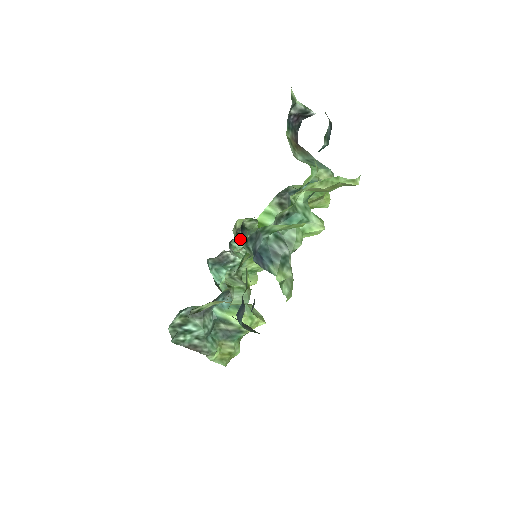
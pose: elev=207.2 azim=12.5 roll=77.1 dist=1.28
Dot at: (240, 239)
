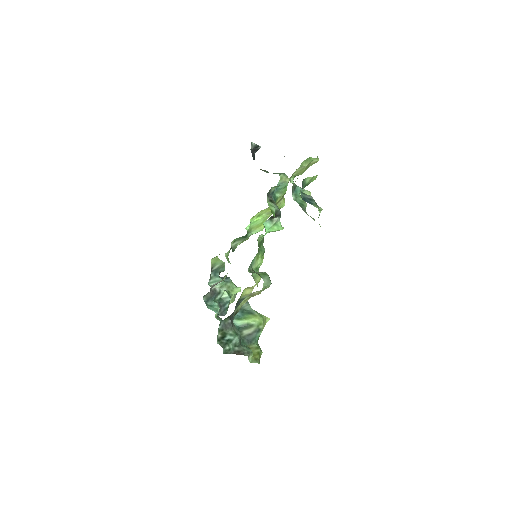
Dot at: occluded
